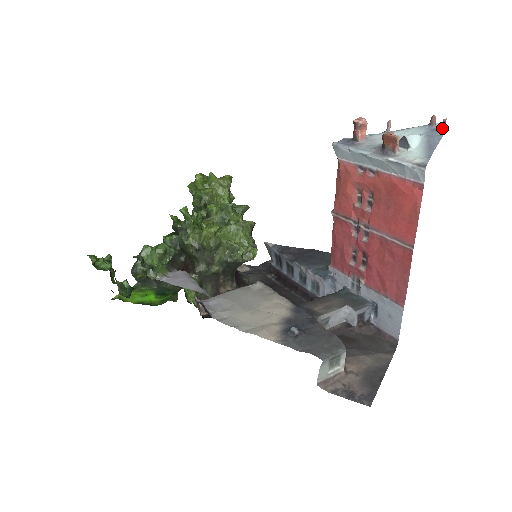
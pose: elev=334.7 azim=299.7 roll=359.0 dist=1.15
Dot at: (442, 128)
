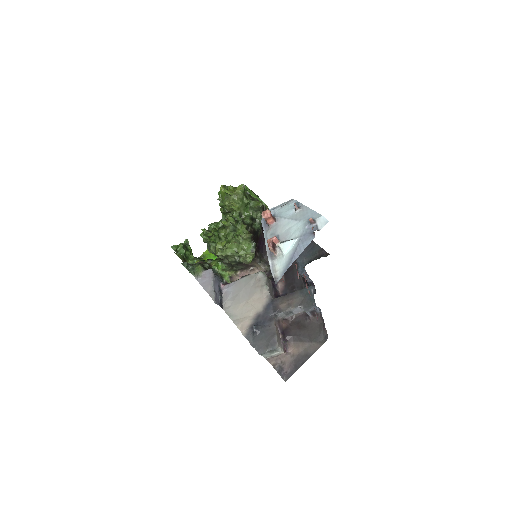
Dot at: (313, 232)
